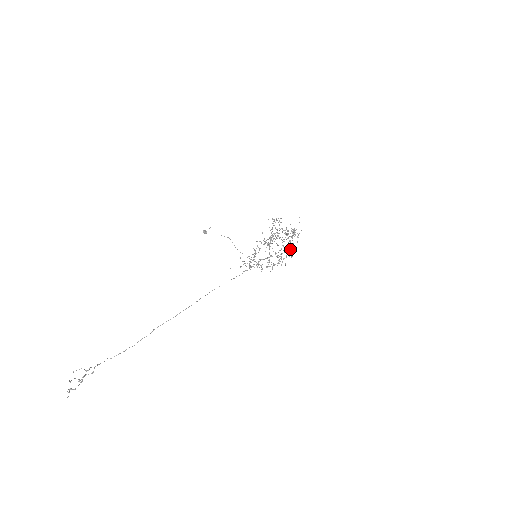
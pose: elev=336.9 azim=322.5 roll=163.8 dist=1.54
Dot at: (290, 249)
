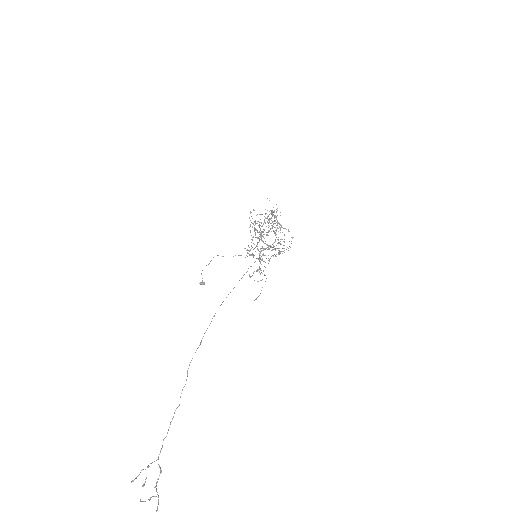
Dot at: (281, 226)
